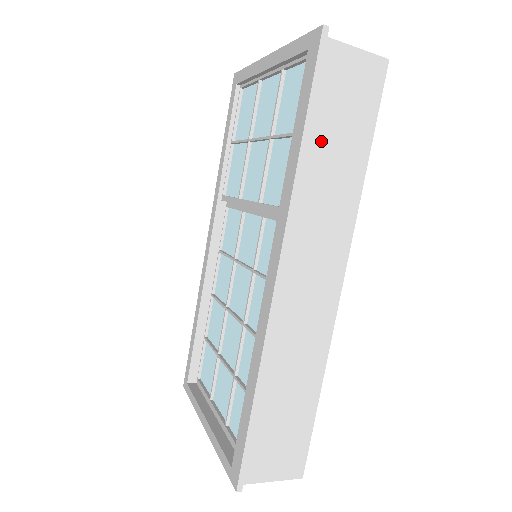
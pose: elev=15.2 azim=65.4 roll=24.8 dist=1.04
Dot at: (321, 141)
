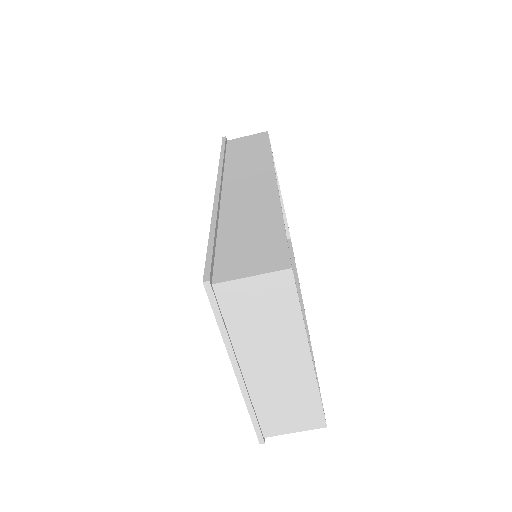
Dot at: (235, 155)
